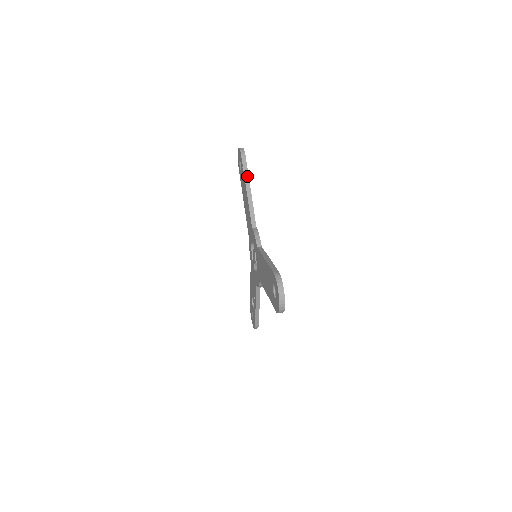
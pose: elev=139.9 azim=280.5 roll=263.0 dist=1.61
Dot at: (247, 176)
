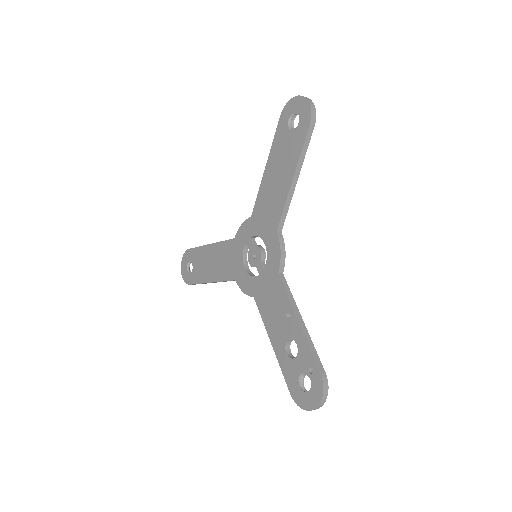
Dot at: occluded
